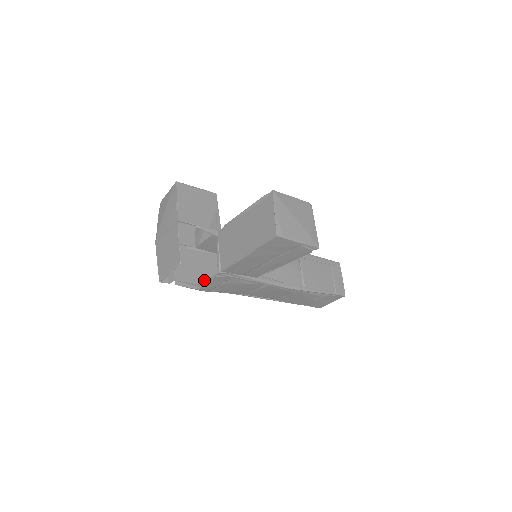
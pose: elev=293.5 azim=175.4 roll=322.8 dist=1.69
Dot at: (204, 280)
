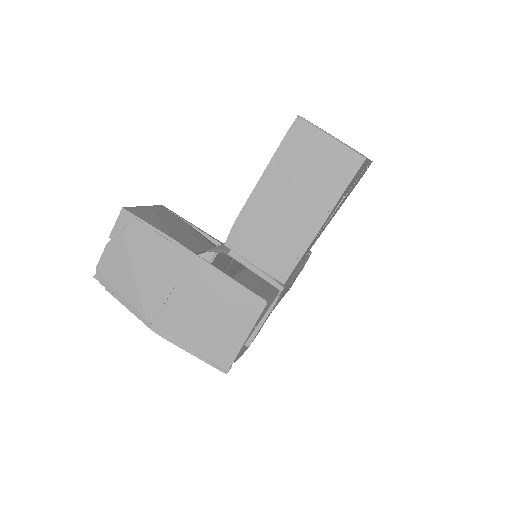
Dot at: occluded
